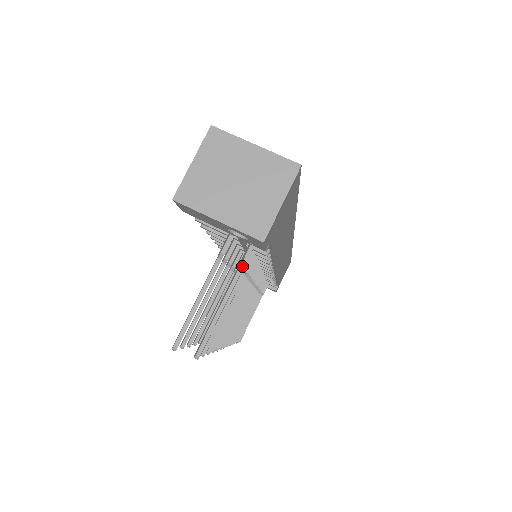
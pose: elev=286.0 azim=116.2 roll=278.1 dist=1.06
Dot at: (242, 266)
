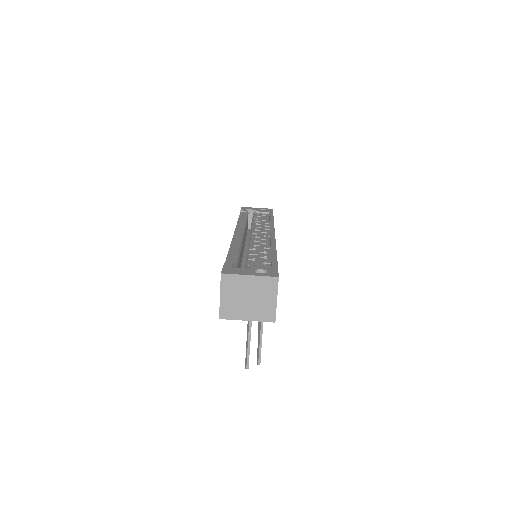
Dot at: occluded
